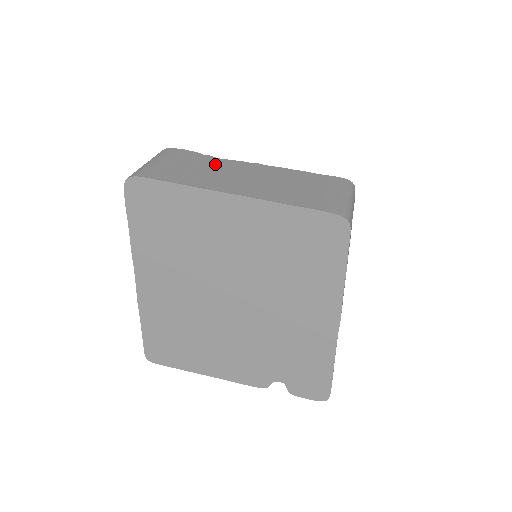
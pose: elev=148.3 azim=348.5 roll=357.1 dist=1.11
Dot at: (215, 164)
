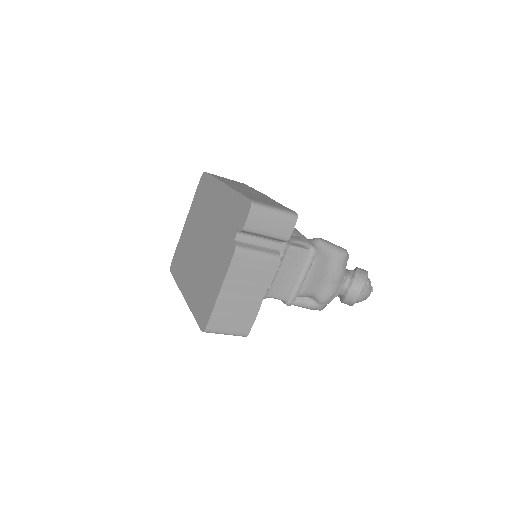
Dot at: occluded
